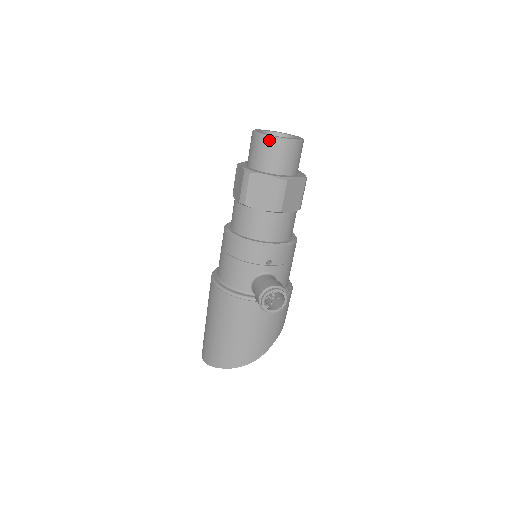
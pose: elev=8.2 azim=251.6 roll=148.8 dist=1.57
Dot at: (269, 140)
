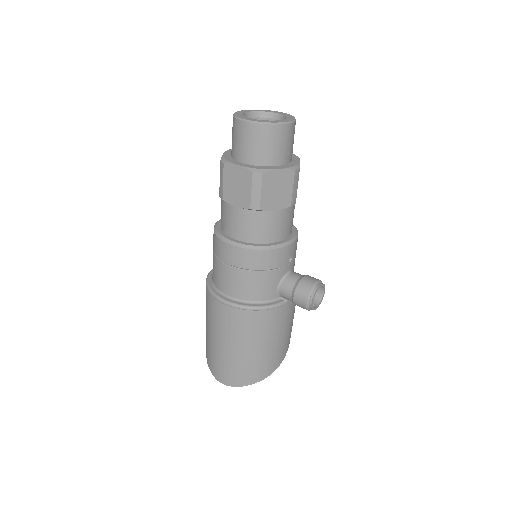
Dot at: (275, 128)
